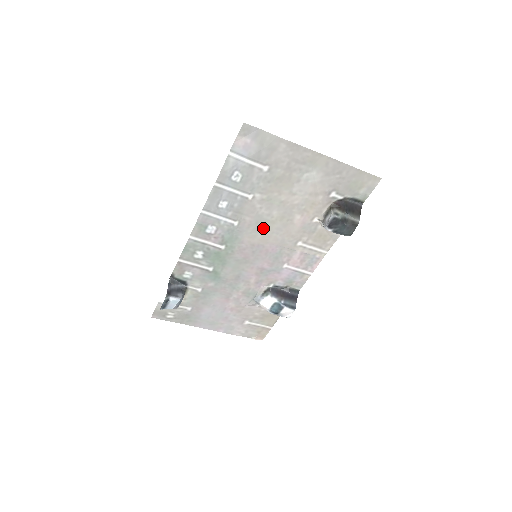
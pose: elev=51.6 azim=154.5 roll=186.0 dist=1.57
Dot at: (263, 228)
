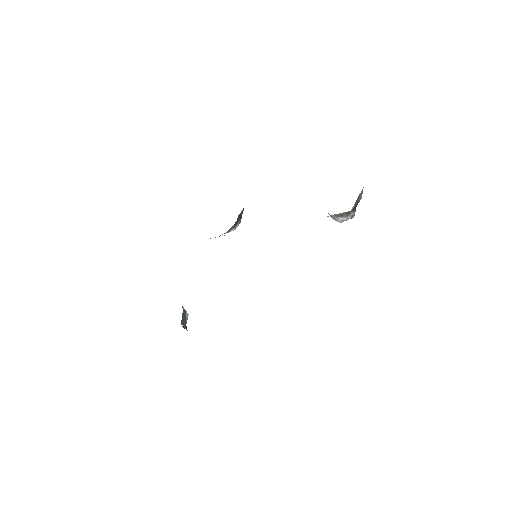
Dot at: occluded
